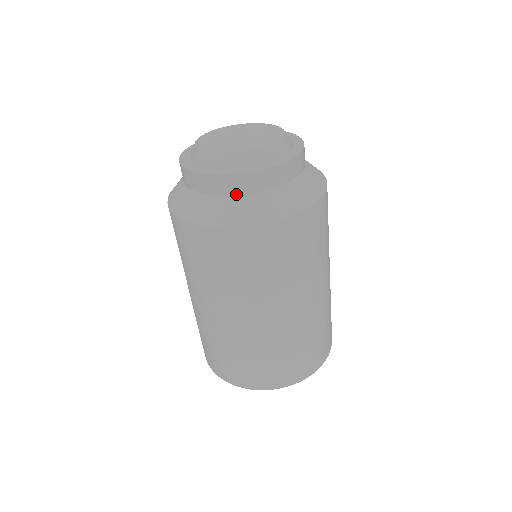
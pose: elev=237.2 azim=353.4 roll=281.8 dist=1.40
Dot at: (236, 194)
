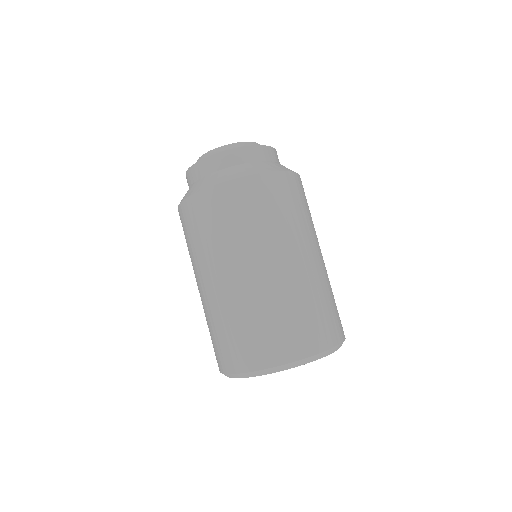
Dot at: (200, 177)
